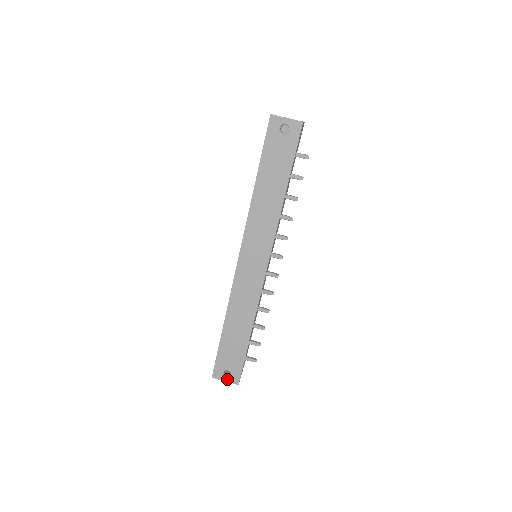
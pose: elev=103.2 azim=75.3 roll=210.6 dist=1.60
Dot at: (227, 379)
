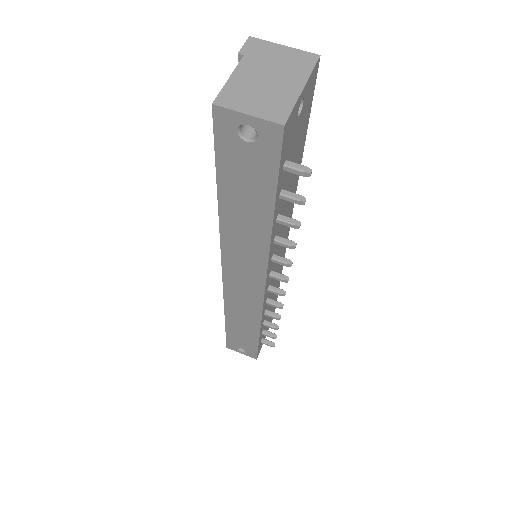
Dot at: (243, 353)
